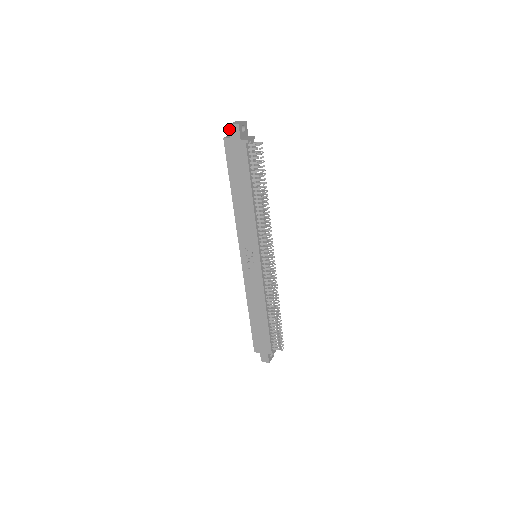
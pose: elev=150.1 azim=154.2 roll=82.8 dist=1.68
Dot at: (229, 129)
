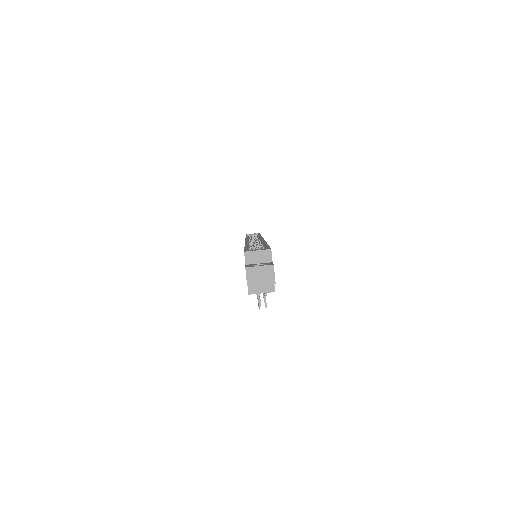
Dot at: (245, 266)
